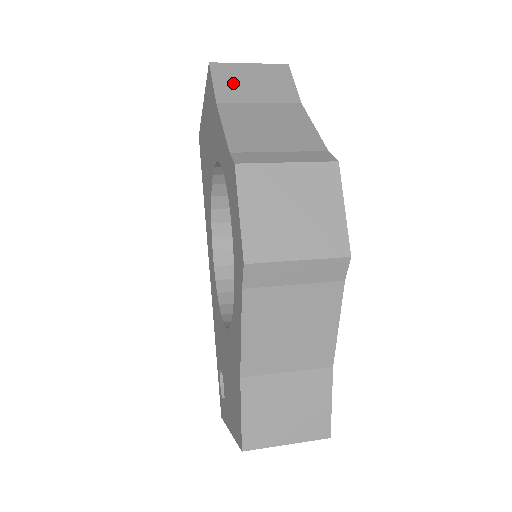
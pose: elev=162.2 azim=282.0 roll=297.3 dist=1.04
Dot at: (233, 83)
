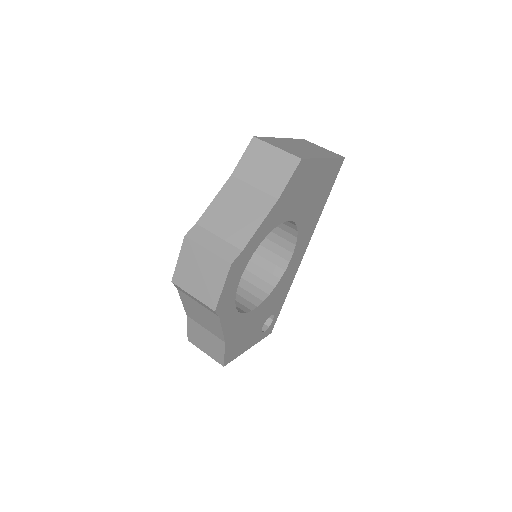
Dot at: (253, 162)
